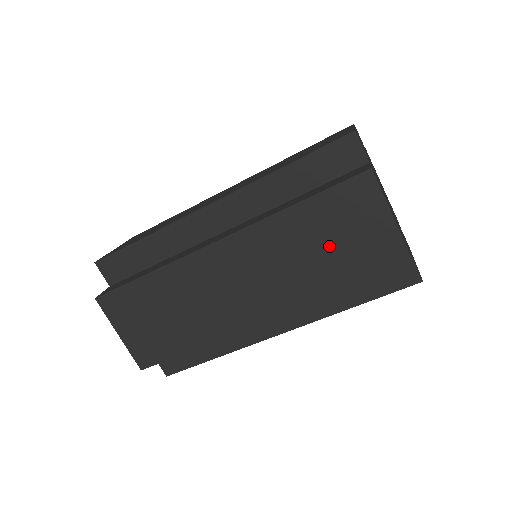
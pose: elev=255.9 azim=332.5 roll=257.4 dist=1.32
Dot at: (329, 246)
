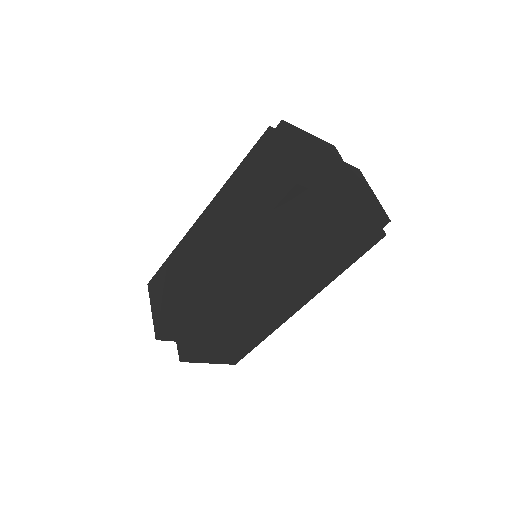
Dot at: (322, 260)
